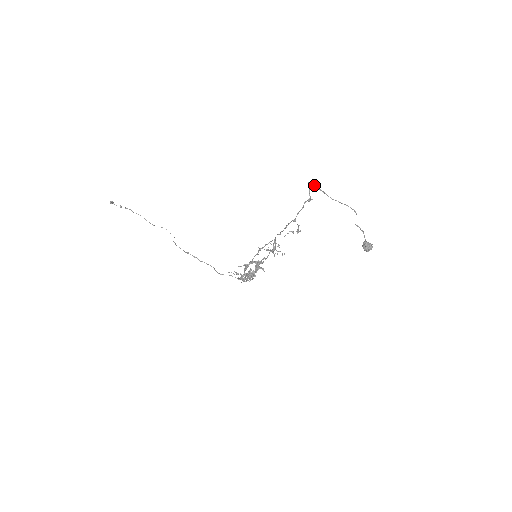
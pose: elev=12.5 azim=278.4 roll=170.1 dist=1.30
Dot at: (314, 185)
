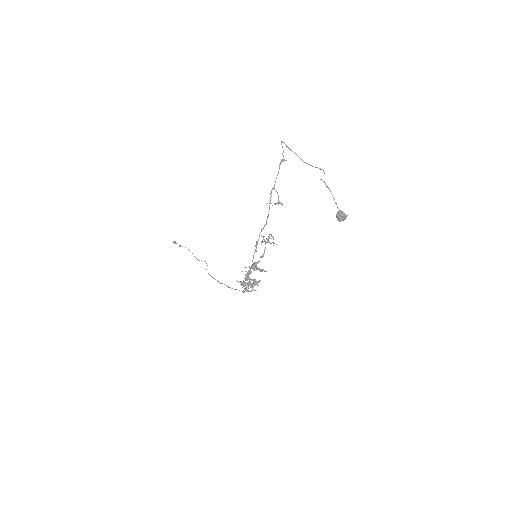
Dot at: (287, 146)
